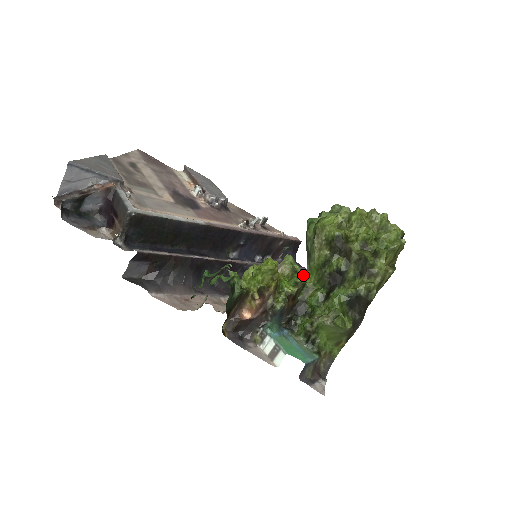
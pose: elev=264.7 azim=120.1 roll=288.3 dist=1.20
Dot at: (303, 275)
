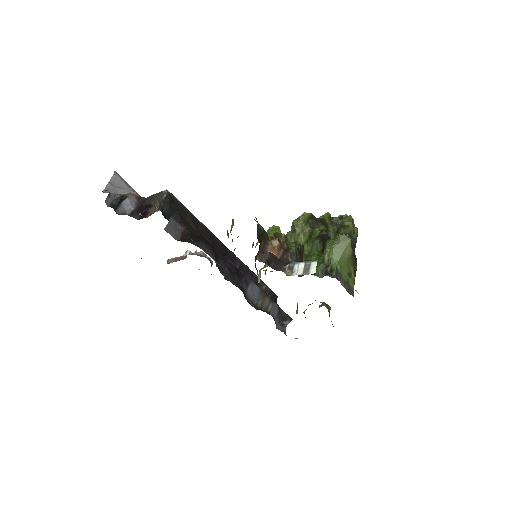
Dot at: occluded
